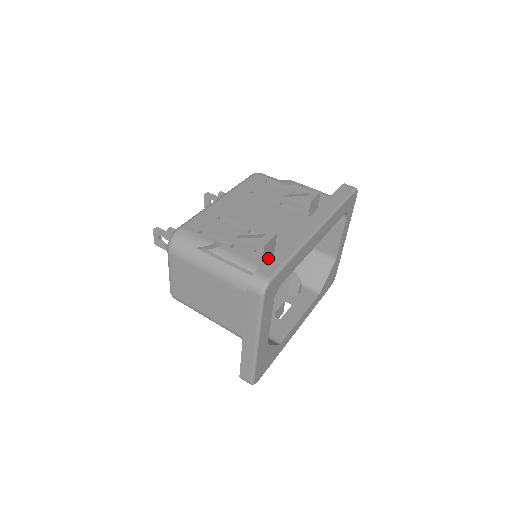
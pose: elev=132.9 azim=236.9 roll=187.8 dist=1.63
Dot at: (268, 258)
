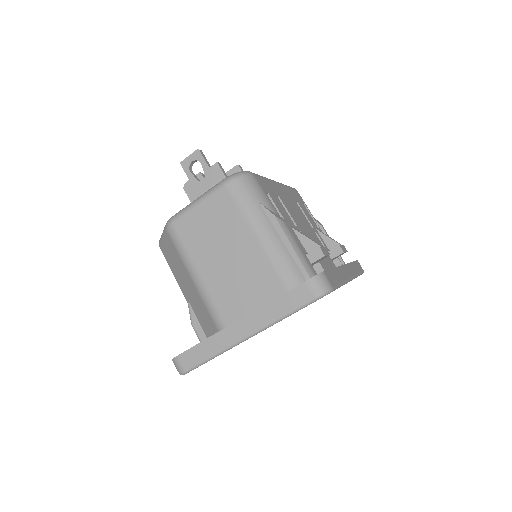
Dot at: (329, 269)
